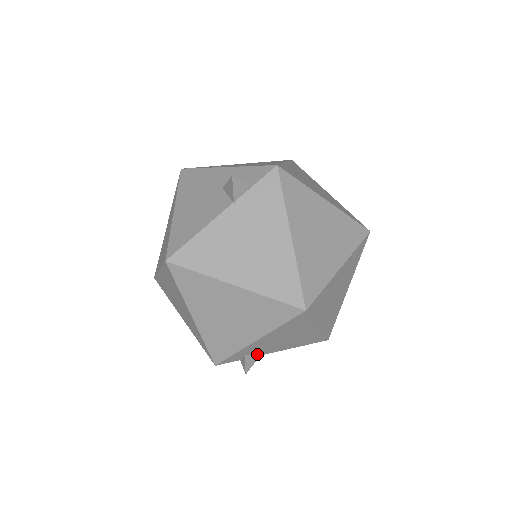
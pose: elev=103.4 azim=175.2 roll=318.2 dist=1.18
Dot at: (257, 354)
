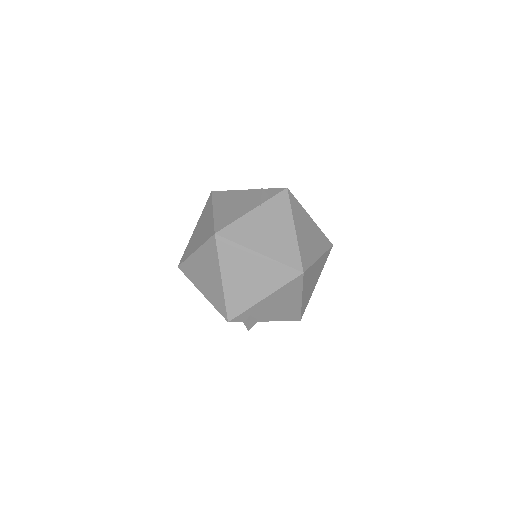
Dot at: (256, 319)
